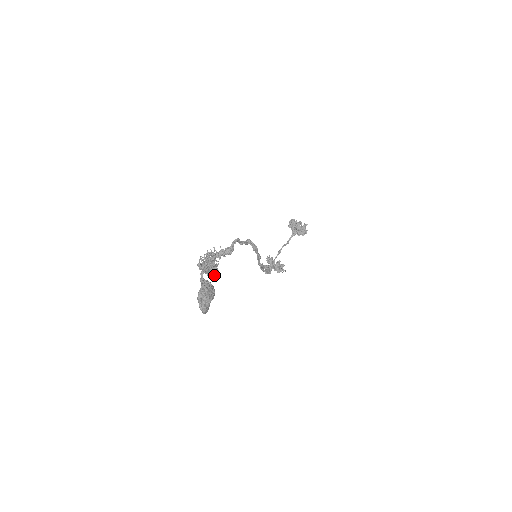
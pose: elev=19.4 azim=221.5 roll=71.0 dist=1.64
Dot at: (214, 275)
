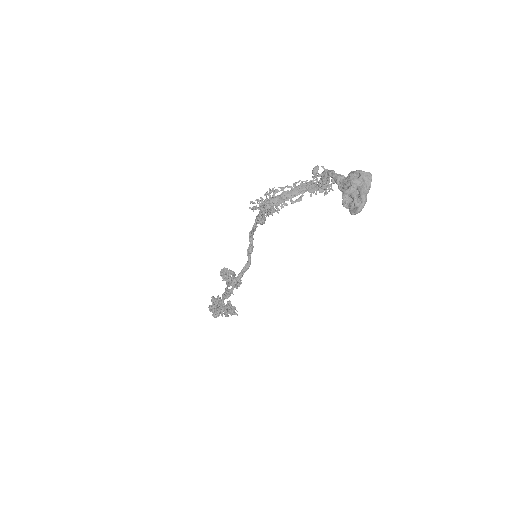
Dot at: (331, 189)
